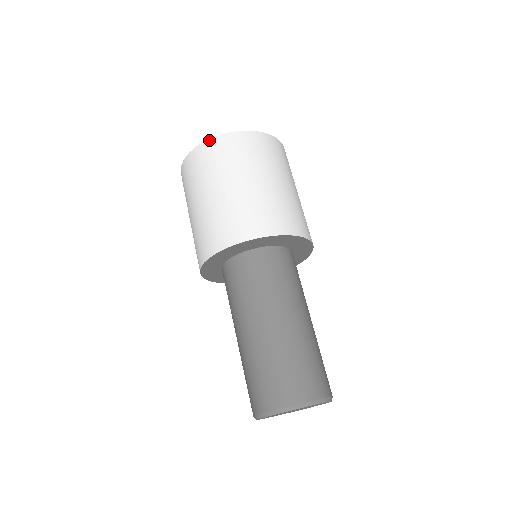
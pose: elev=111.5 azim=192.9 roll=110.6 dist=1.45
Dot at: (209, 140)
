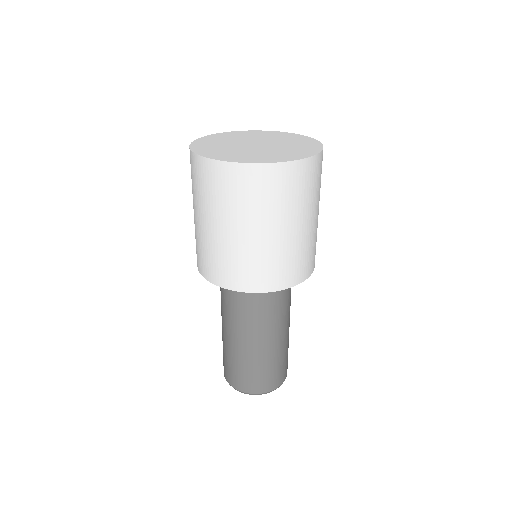
Dot at: (256, 165)
